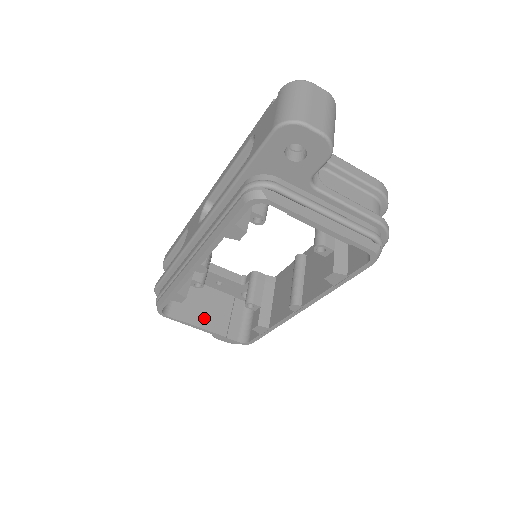
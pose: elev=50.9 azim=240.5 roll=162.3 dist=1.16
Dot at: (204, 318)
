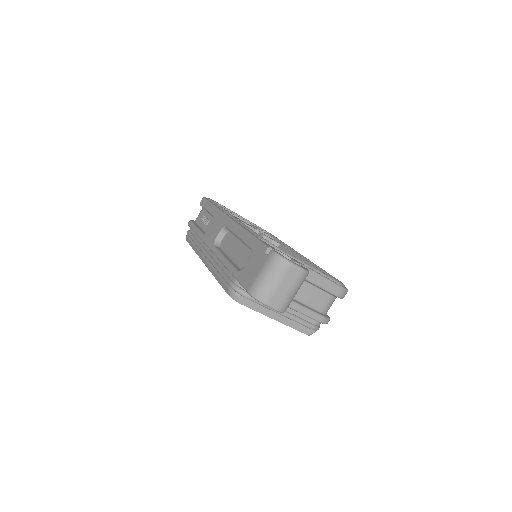
Dot at: occluded
